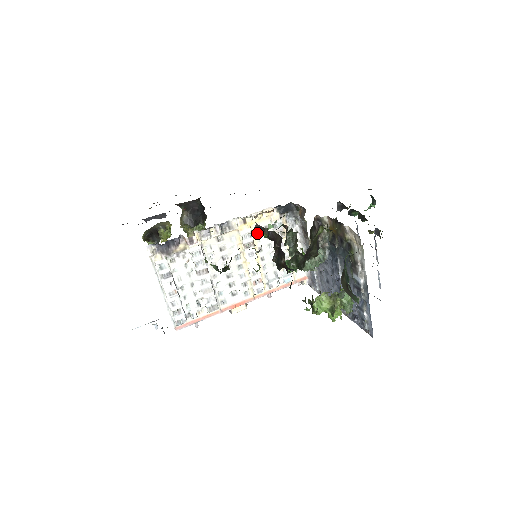
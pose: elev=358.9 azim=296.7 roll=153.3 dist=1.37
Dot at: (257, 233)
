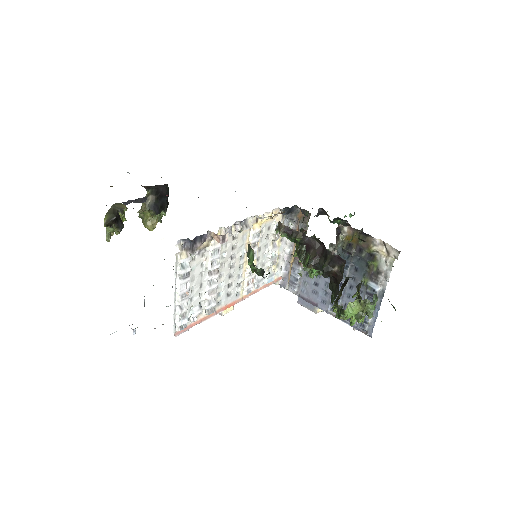
Dot at: (282, 235)
